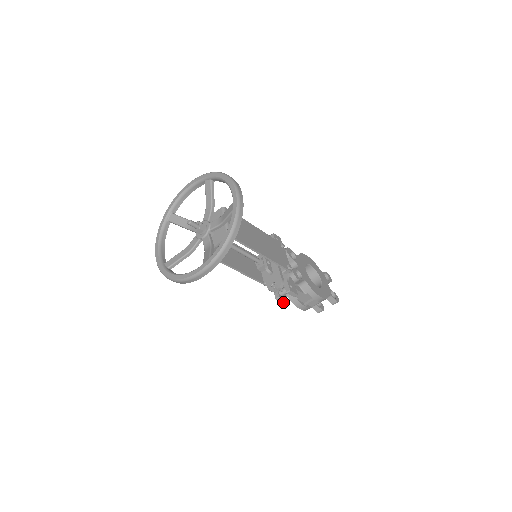
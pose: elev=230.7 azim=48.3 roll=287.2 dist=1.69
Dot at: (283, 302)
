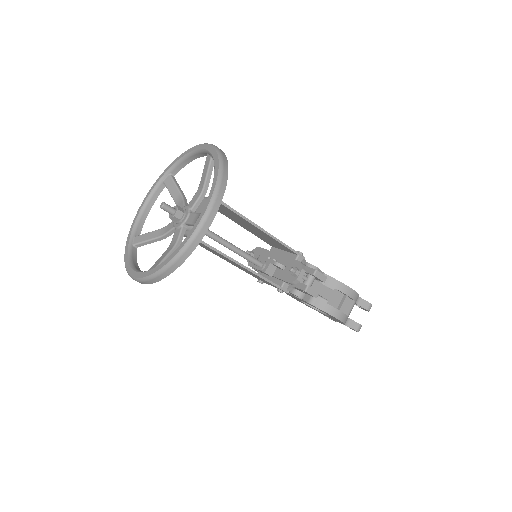
Dot at: (314, 296)
